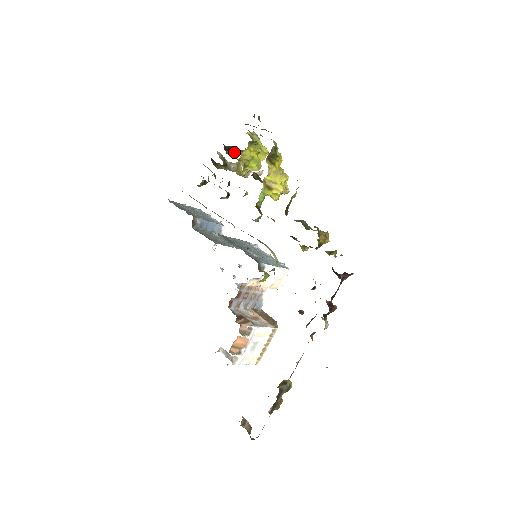
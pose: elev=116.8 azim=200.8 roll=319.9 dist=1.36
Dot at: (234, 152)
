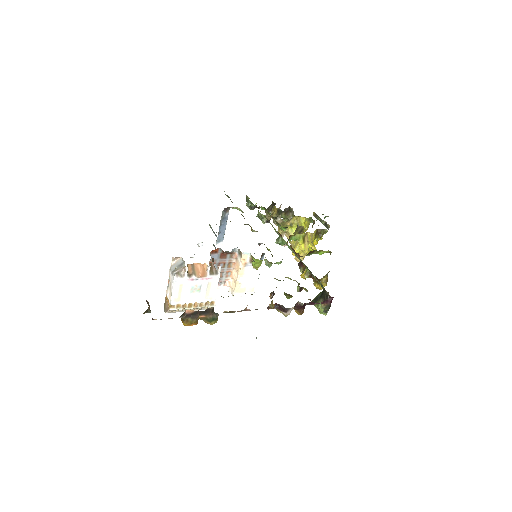
Dot at: (285, 219)
